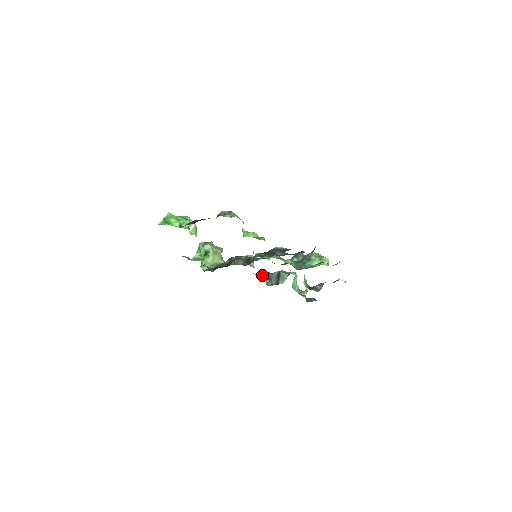
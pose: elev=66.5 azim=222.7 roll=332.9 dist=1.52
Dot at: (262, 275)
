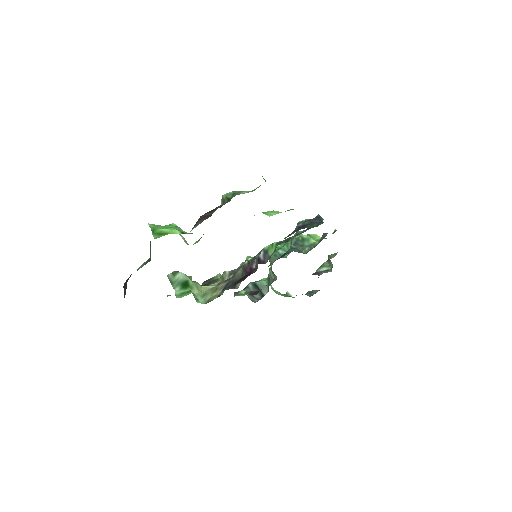
Dot at: (242, 293)
